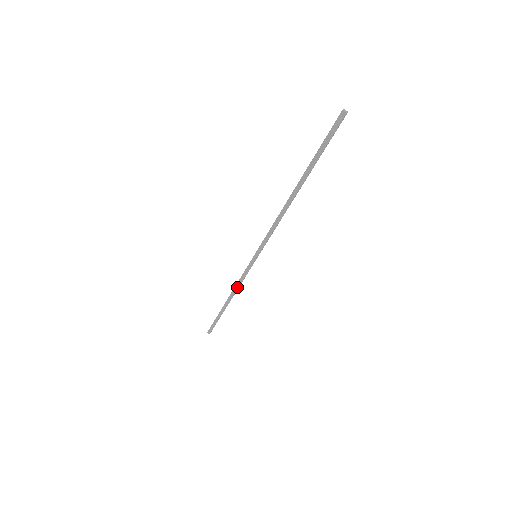
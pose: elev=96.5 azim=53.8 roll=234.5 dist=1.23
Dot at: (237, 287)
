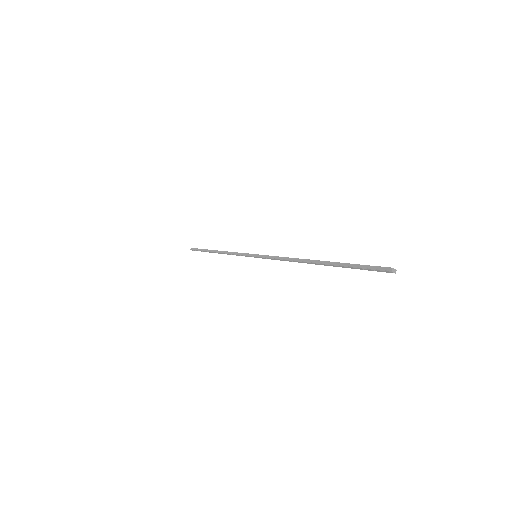
Dot at: (230, 254)
